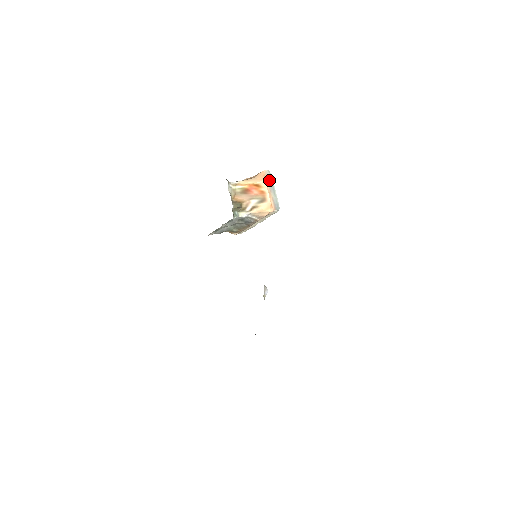
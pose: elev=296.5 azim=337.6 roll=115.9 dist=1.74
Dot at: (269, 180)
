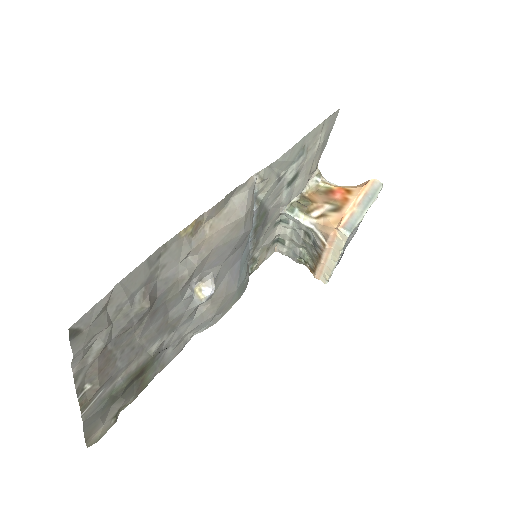
Dot at: (370, 193)
